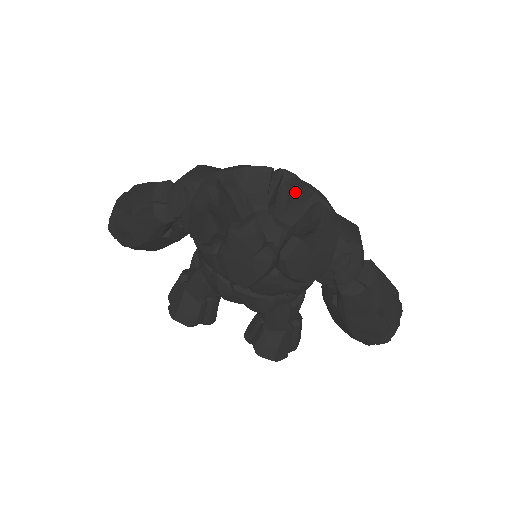
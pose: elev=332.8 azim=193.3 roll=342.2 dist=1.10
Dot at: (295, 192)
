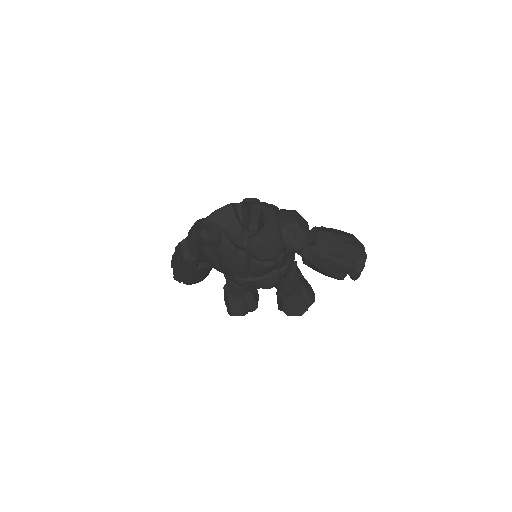
Dot at: (249, 210)
